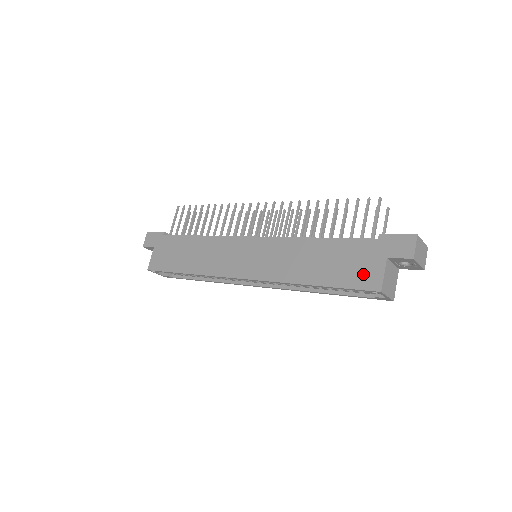
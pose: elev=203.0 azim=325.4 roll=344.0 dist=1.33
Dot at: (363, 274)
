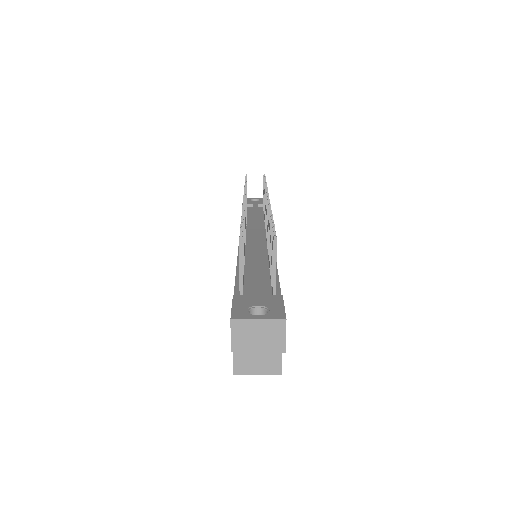
Dot at: occluded
